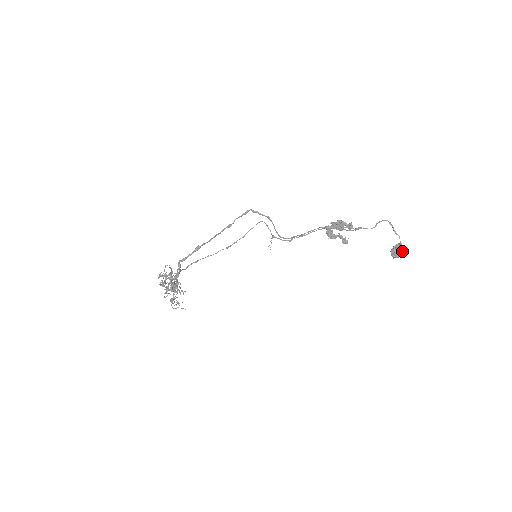
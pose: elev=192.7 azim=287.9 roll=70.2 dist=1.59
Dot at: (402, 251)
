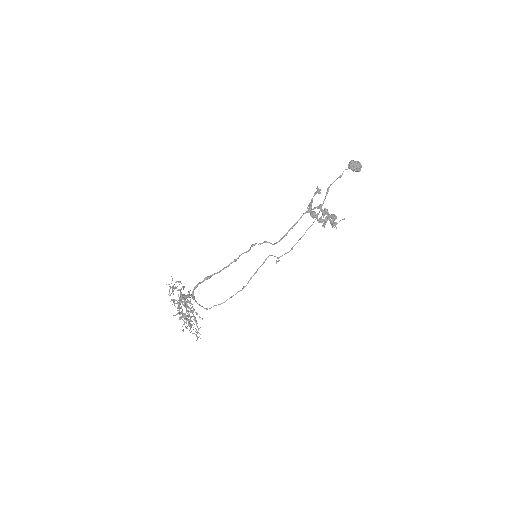
Dot at: (357, 162)
